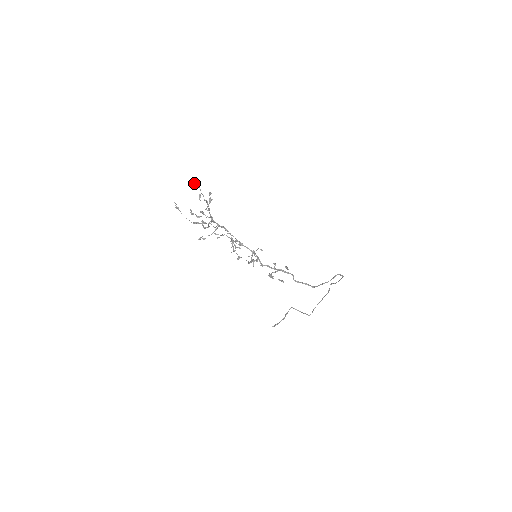
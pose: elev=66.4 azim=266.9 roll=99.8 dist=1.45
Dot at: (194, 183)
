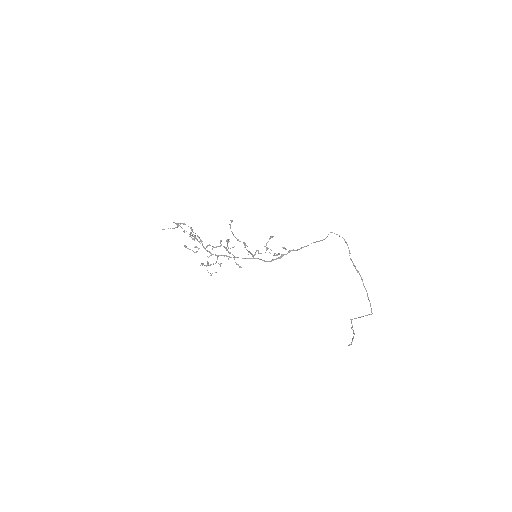
Dot at: (173, 222)
